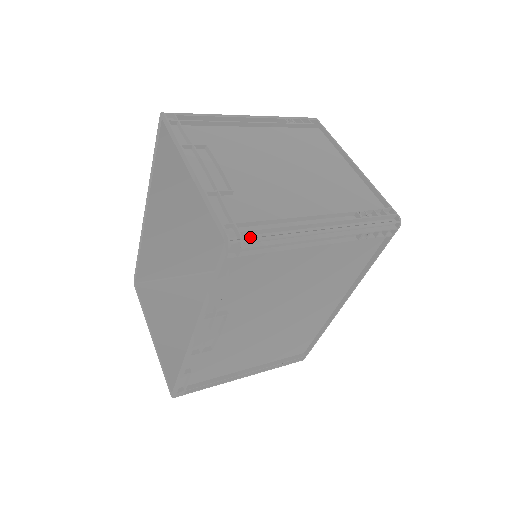
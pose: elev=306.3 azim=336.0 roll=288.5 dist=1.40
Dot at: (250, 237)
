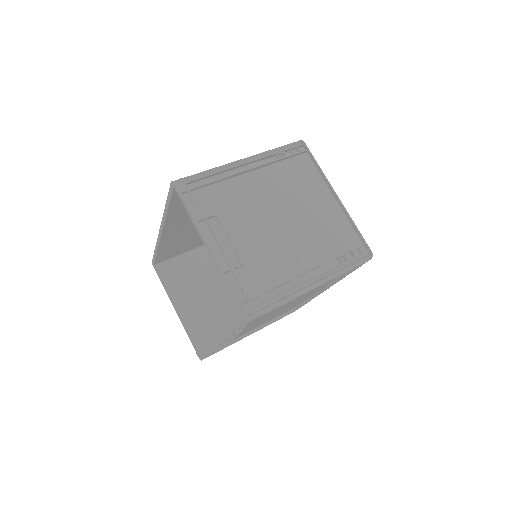
Dot at: (260, 307)
